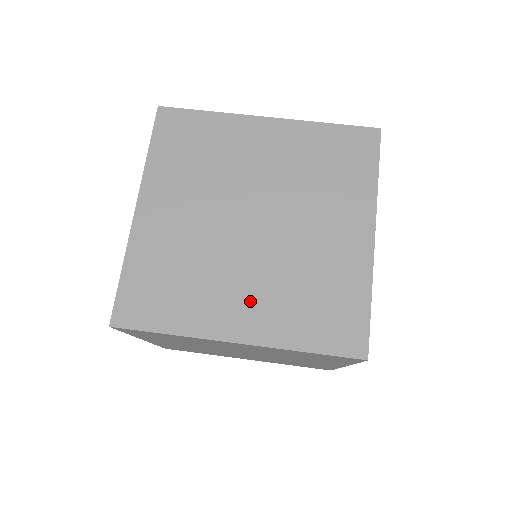
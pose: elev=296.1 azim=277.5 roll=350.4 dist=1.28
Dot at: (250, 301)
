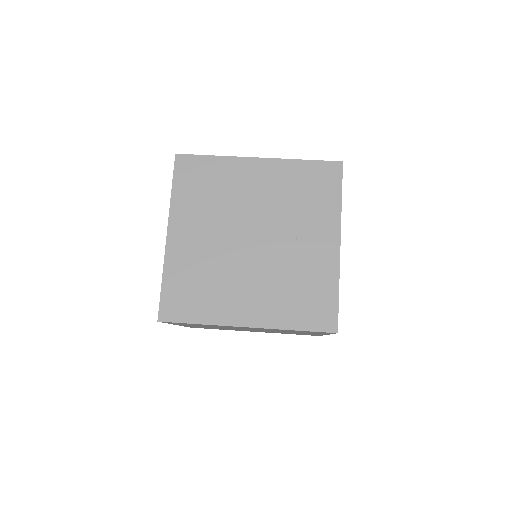
Dot at: (254, 297)
